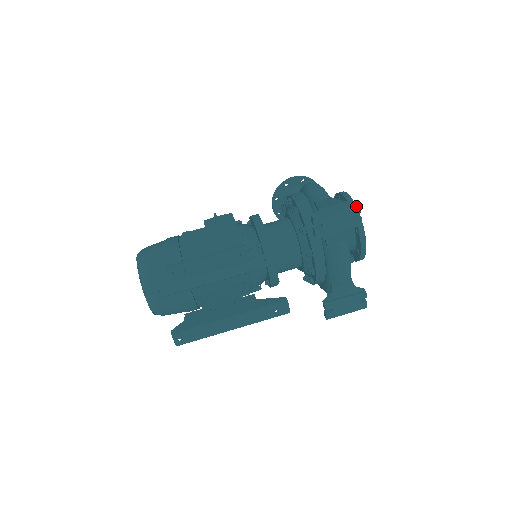
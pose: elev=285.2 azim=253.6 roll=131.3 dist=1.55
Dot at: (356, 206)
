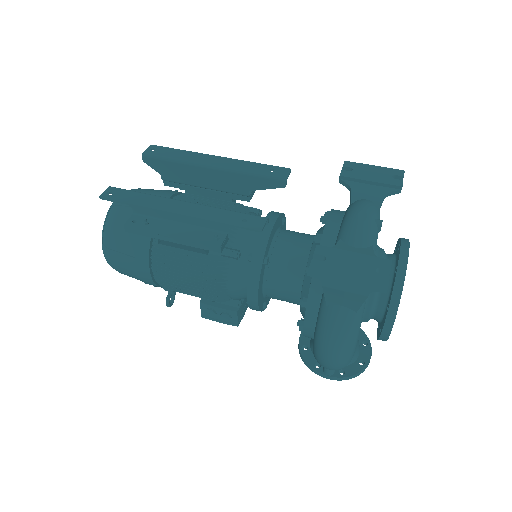
Dot at: (398, 170)
